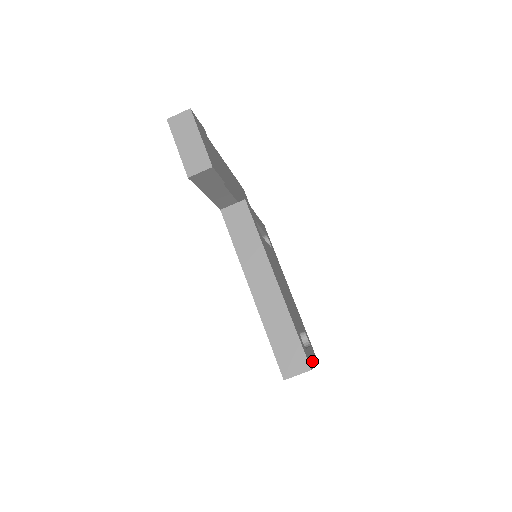
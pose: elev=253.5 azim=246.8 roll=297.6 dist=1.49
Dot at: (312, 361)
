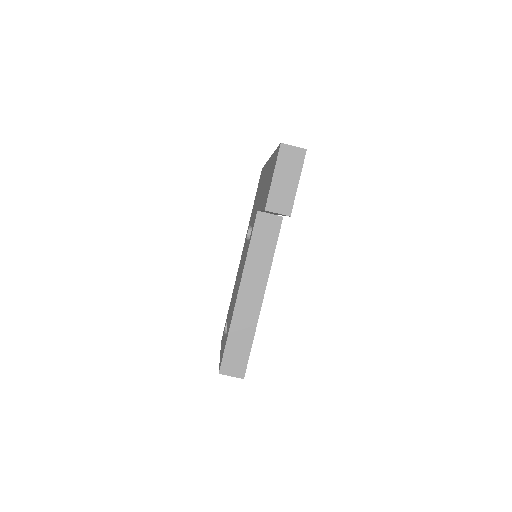
Dot at: occluded
